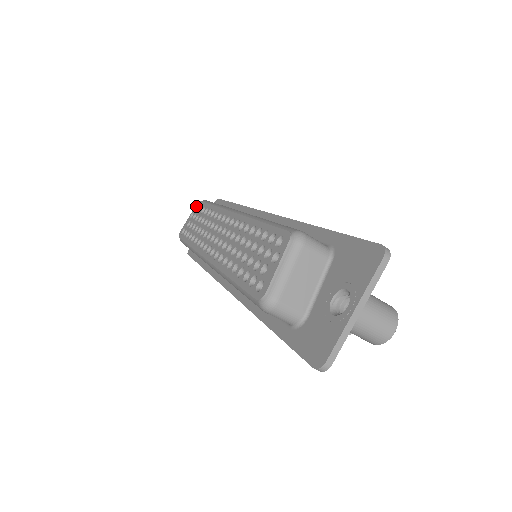
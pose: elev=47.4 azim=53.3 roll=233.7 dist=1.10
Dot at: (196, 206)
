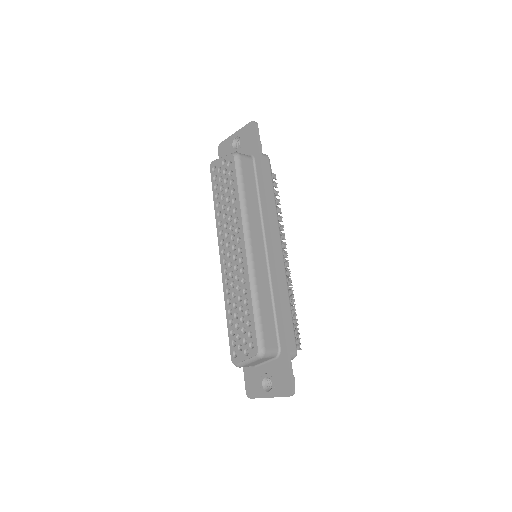
Dot at: (229, 158)
